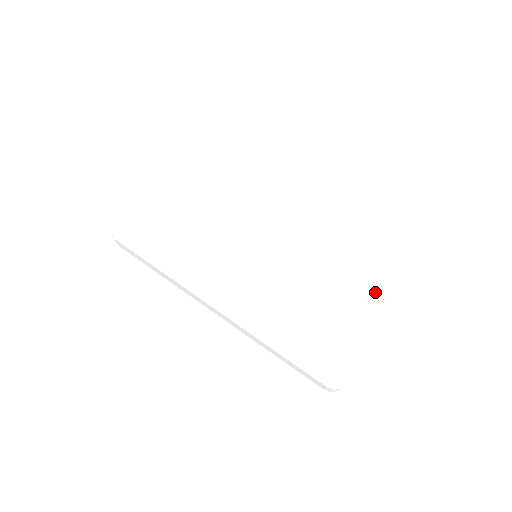
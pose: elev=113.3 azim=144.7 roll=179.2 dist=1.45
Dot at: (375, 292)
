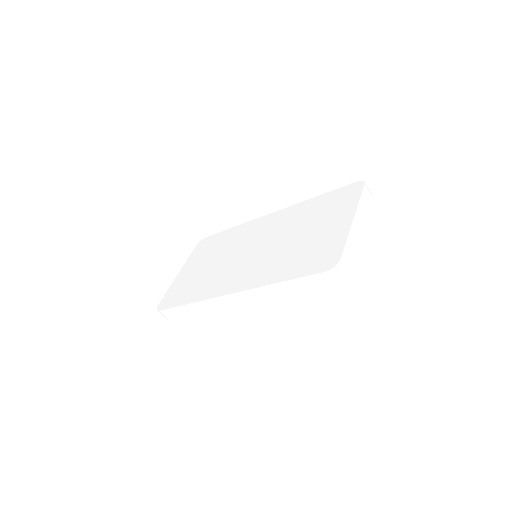
Dot at: (342, 205)
